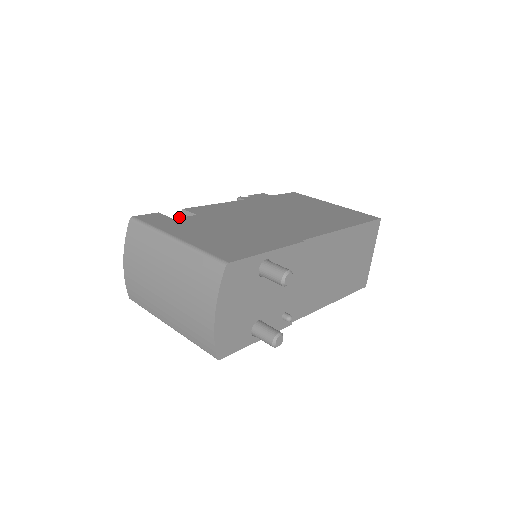
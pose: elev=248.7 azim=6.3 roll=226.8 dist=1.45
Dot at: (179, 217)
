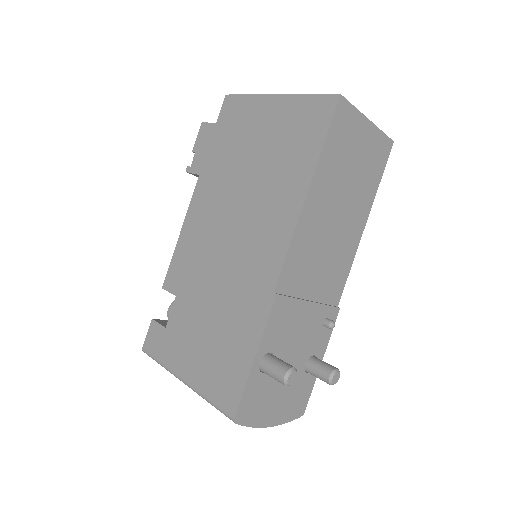
Dot at: (167, 312)
